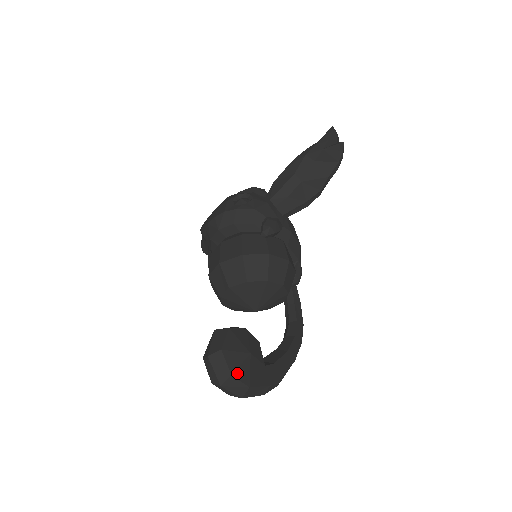
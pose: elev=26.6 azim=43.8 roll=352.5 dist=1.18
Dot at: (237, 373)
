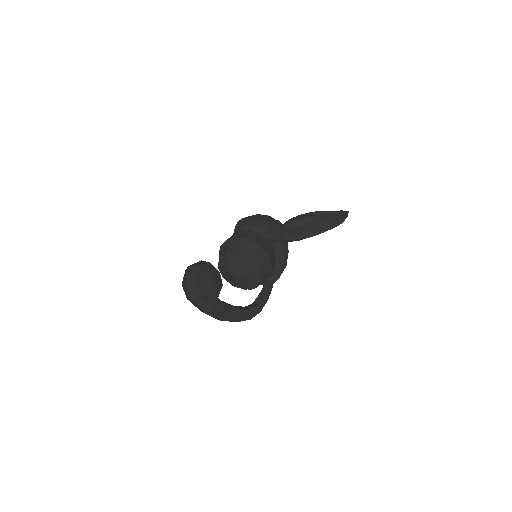
Dot at: (198, 282)
